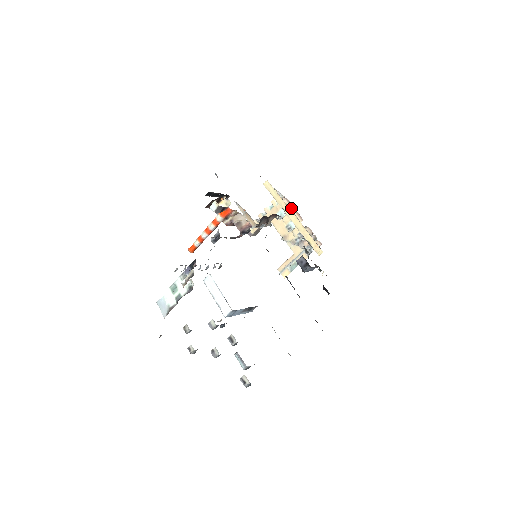
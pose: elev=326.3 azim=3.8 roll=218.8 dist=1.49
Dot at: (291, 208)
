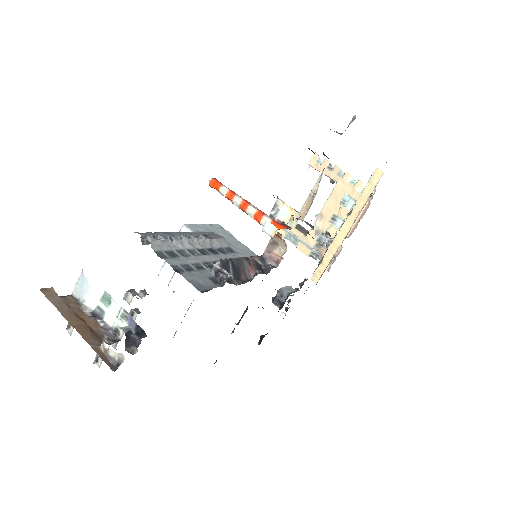
Dot at: (359, 215)
